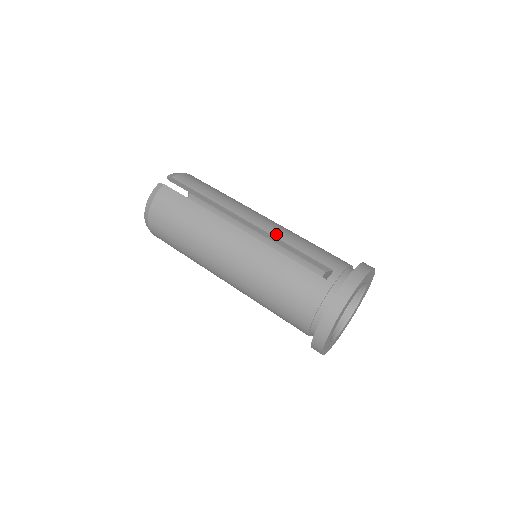
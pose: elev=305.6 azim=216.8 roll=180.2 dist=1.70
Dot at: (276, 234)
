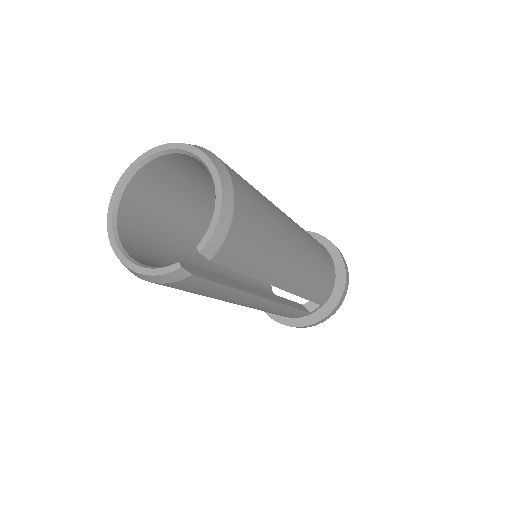
Dot at: (300, 292)
